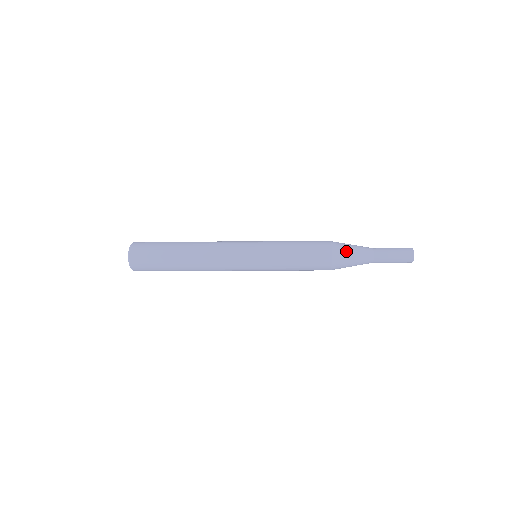
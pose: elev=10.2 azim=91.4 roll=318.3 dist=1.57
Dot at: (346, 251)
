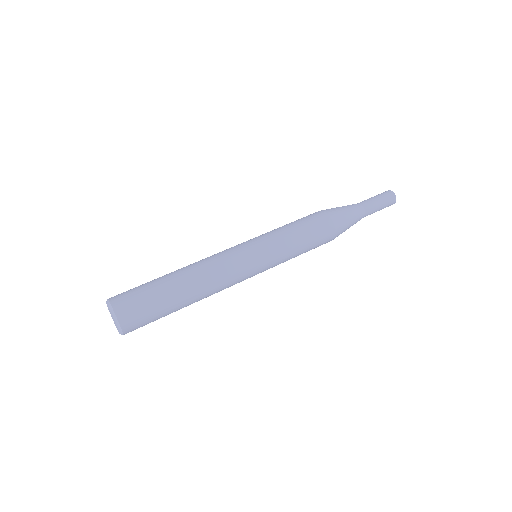
Dot at: (346, 225)
